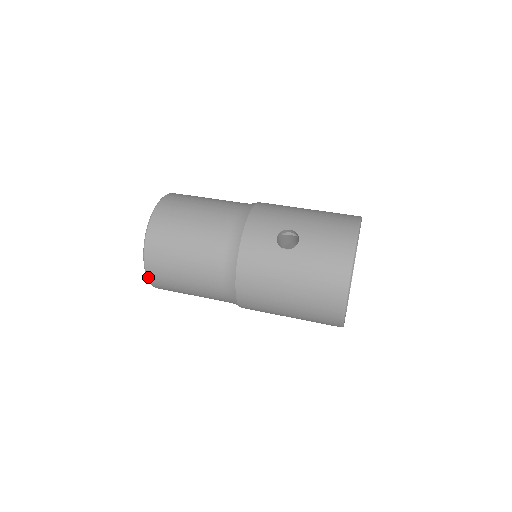
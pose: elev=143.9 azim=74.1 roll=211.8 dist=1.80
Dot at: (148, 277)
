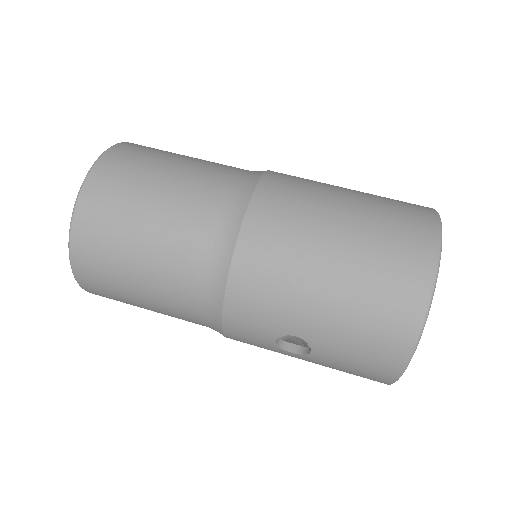
Dot at: occluded
